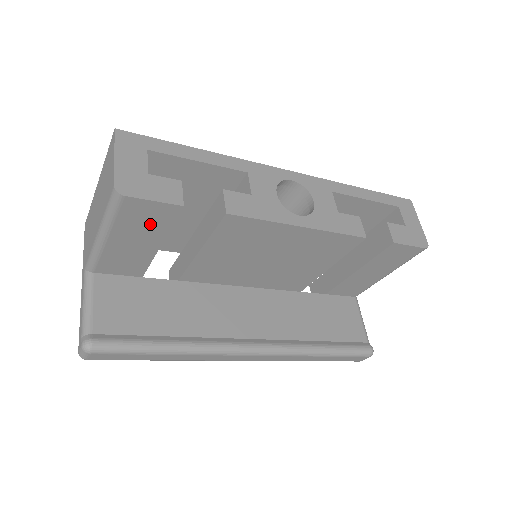
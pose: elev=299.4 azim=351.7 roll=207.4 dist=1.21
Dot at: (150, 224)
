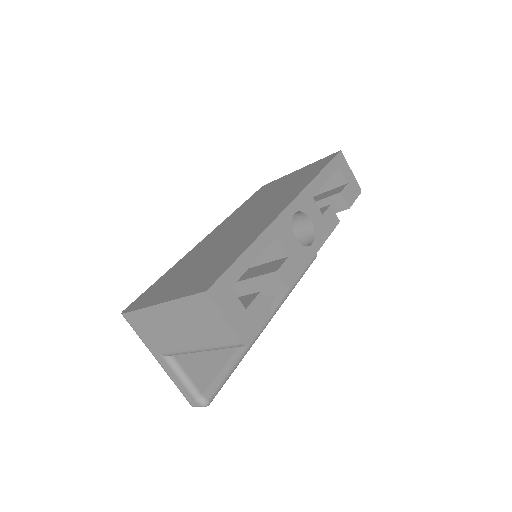
Dot at: occluded
